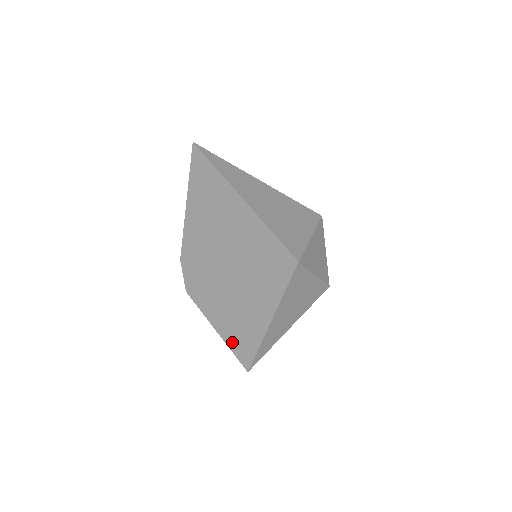
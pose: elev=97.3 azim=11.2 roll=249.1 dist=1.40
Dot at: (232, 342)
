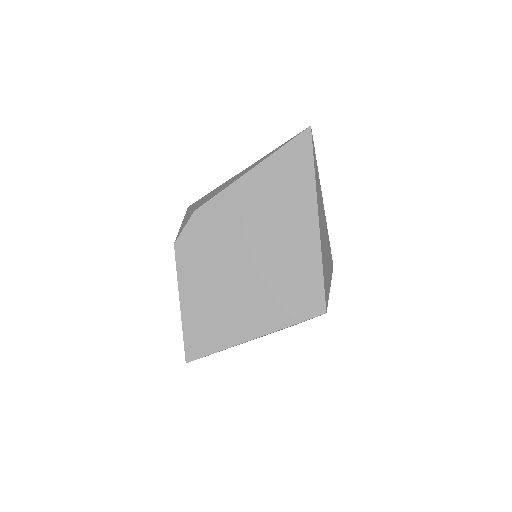
Dot at: (191, 327)
